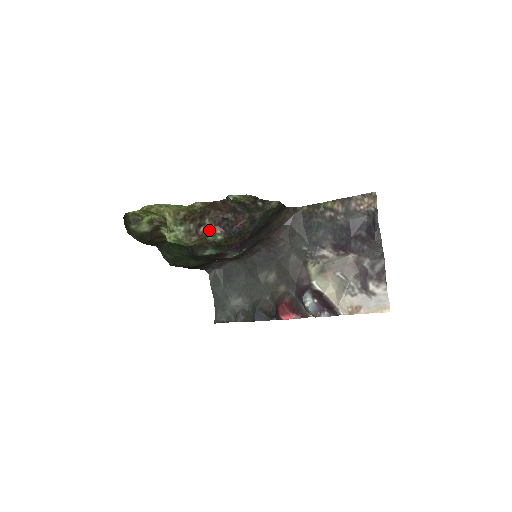
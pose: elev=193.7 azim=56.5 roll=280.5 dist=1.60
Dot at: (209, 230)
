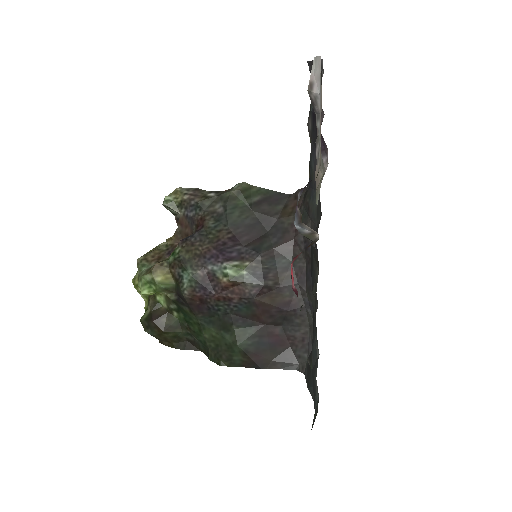
Dot at: (171, 254)
